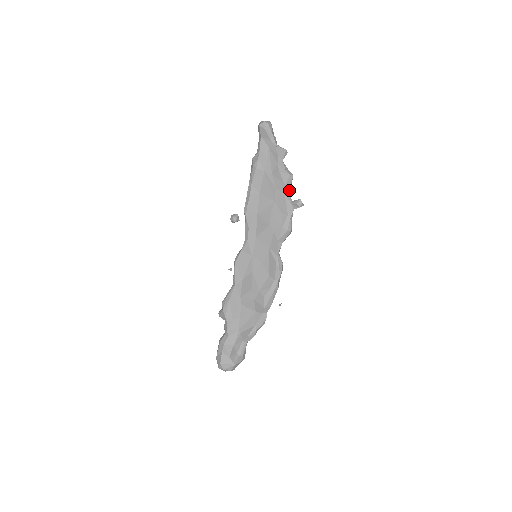
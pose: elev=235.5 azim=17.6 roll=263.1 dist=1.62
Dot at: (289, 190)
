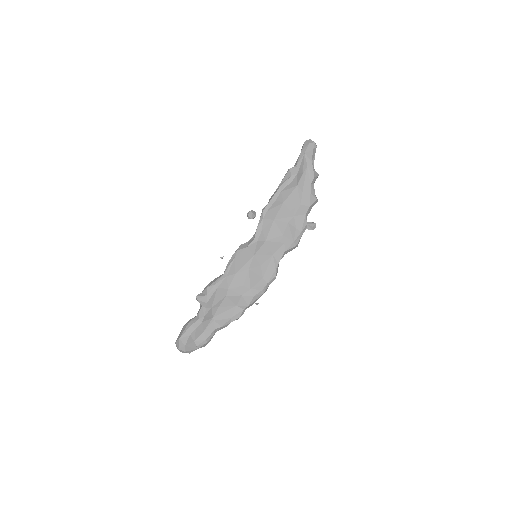
Dot at: (309, 211)
